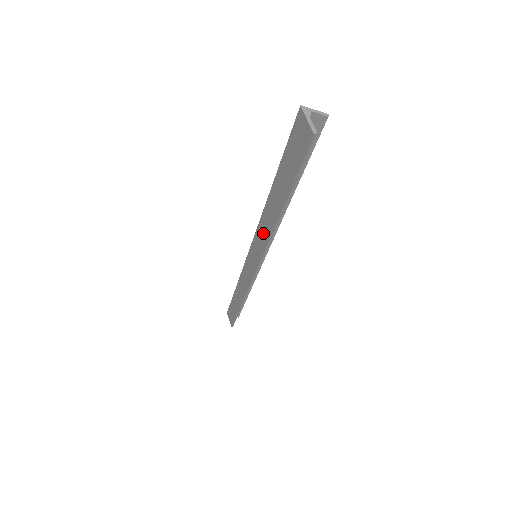
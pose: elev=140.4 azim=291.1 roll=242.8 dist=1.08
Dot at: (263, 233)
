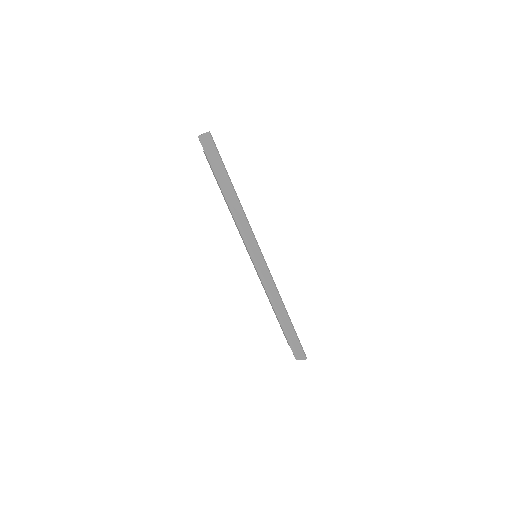
Dot at: (242, 222)
